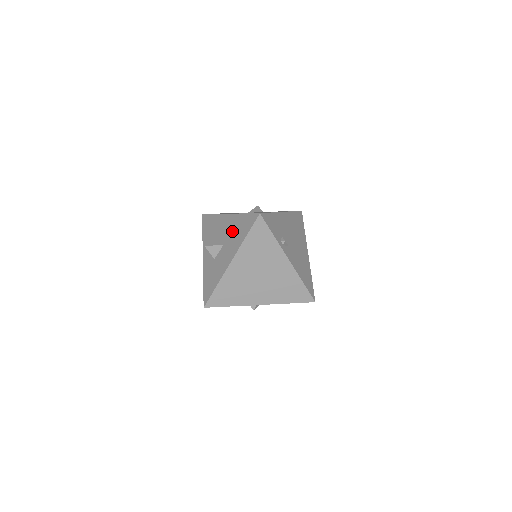
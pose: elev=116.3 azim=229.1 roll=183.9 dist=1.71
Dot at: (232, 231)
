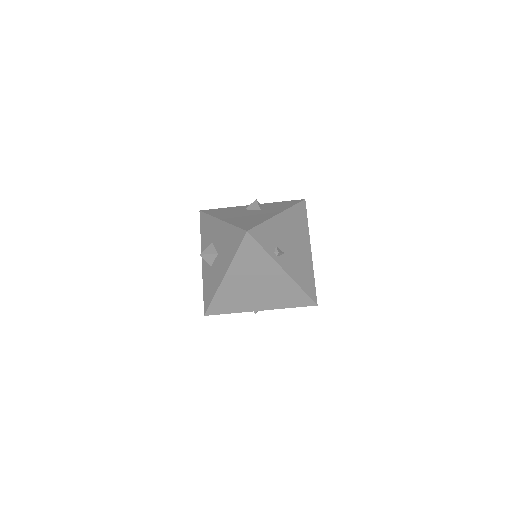
Dot at: (224, 242)
